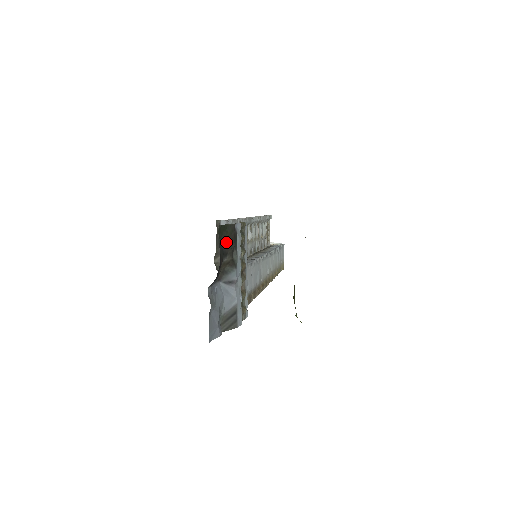
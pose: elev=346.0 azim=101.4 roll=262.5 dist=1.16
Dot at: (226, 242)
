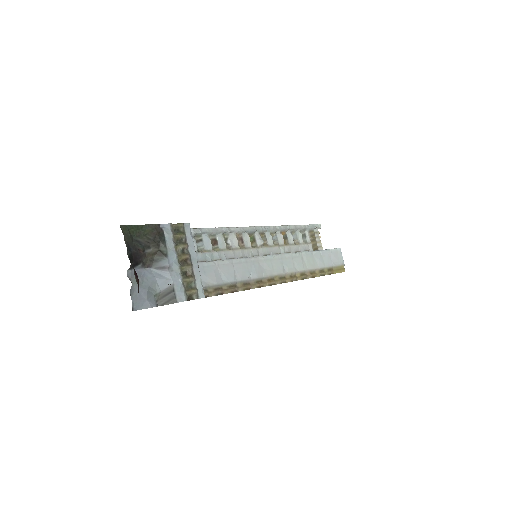
Dot at: (146, 238)
